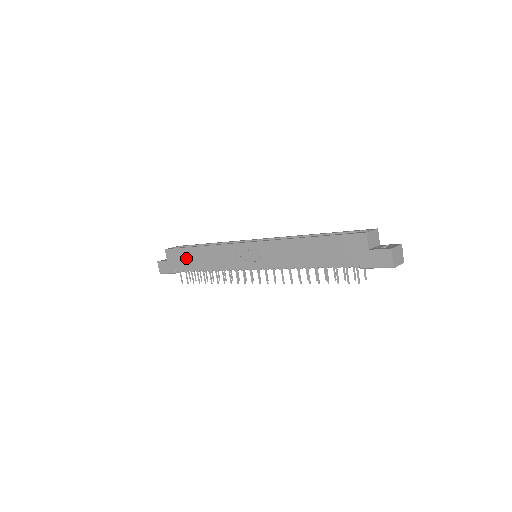
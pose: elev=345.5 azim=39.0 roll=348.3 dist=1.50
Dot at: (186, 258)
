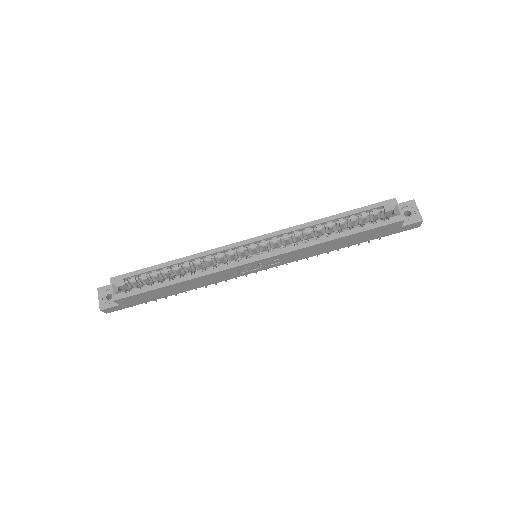
Dot at: (156, 294)
